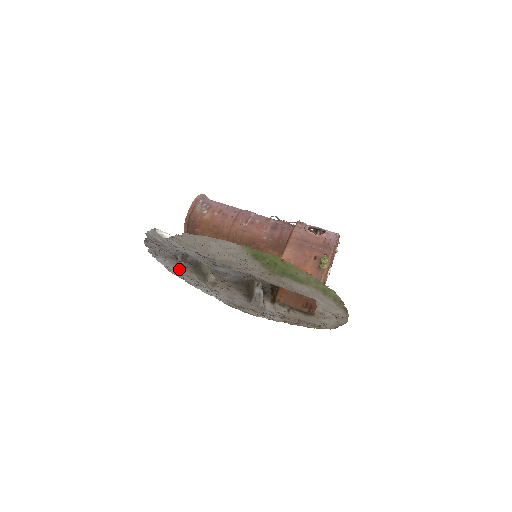
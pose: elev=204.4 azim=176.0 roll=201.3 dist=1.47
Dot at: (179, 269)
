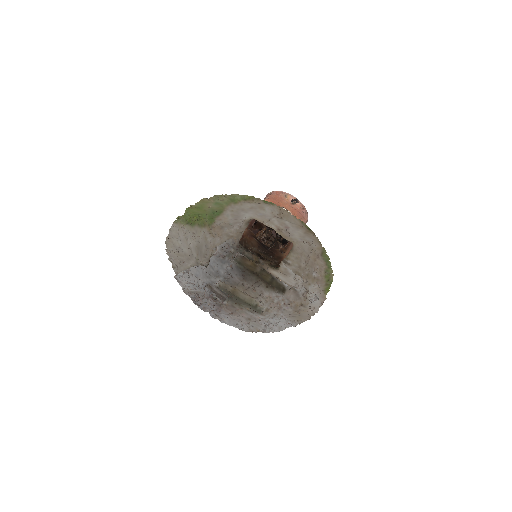
Dot at: (238, 317)
